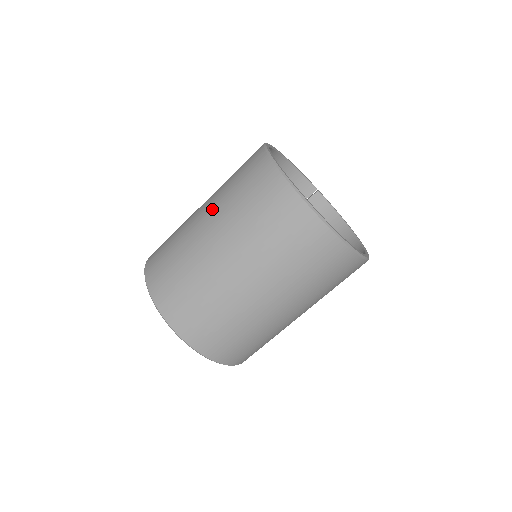
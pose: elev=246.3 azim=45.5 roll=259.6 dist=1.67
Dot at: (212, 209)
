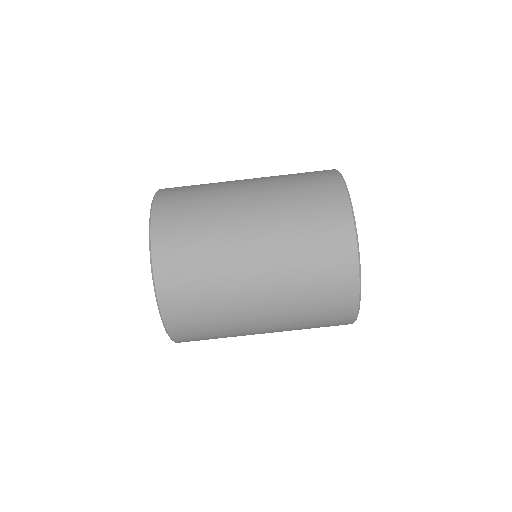
Dot at: (264, 199)
